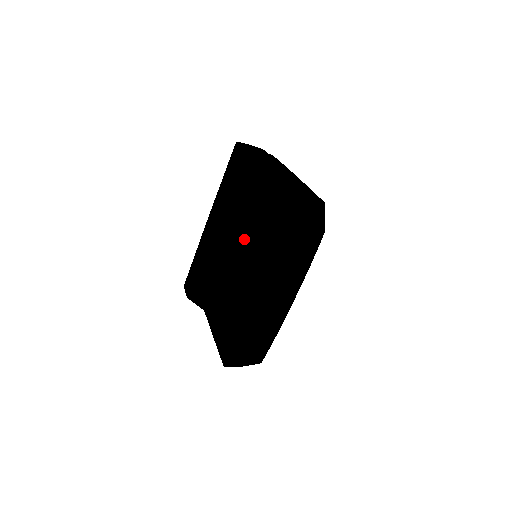
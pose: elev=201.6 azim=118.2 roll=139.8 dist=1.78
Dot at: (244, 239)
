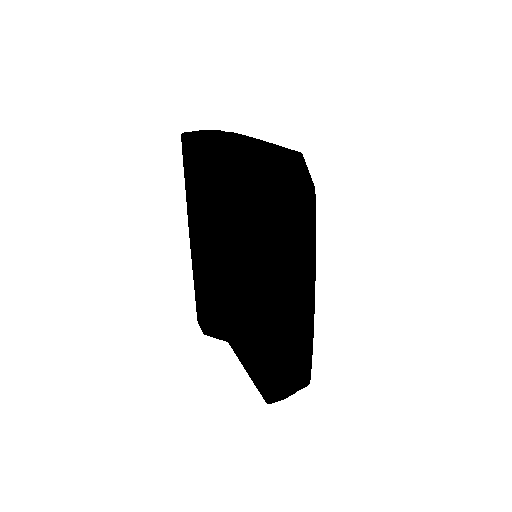
Dot at: (236, 242)
